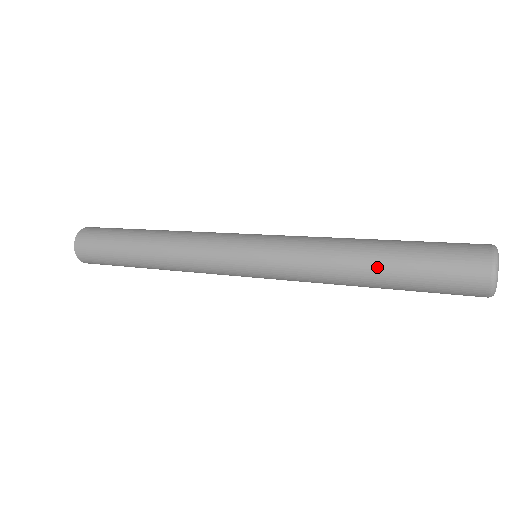
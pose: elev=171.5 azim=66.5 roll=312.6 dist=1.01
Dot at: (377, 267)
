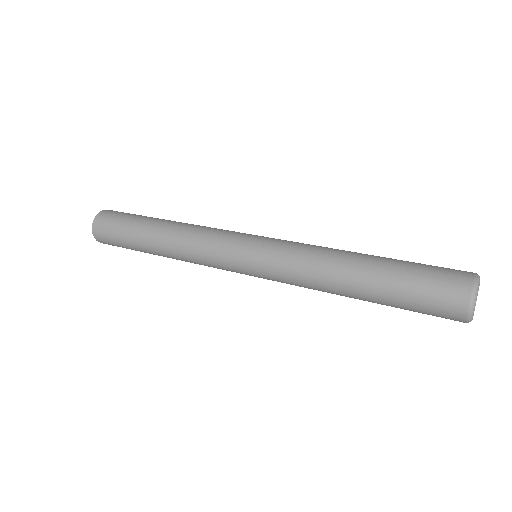
Dot at: (365, 275)
